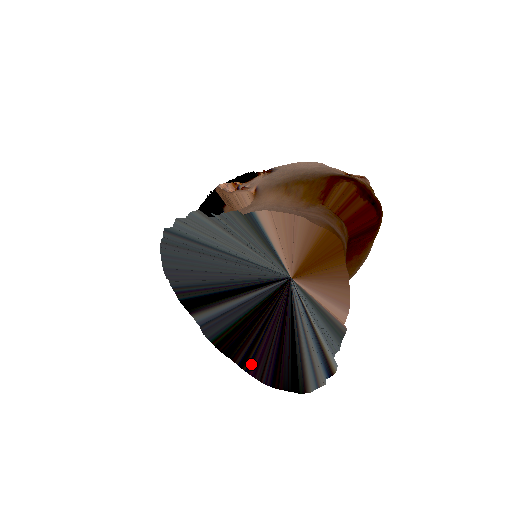
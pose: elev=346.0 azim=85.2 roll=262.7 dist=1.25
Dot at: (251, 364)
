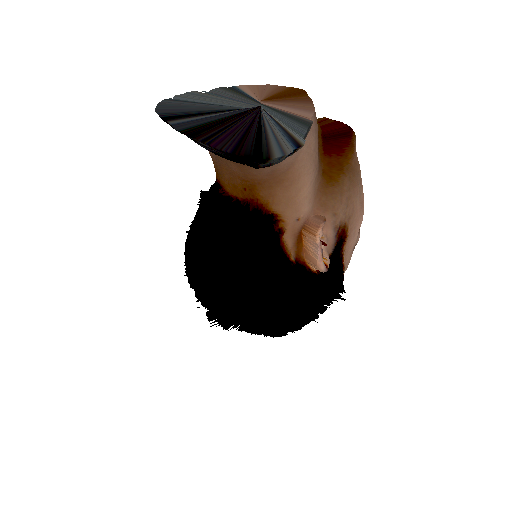
Dot at: (214, 140)
